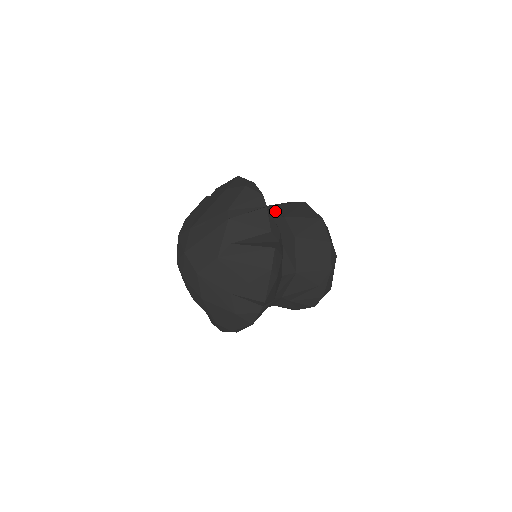
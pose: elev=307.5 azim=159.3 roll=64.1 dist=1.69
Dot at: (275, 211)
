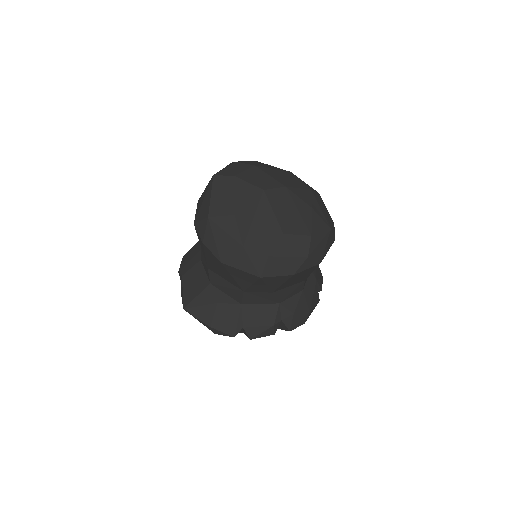
Dot at: (226, 280)
